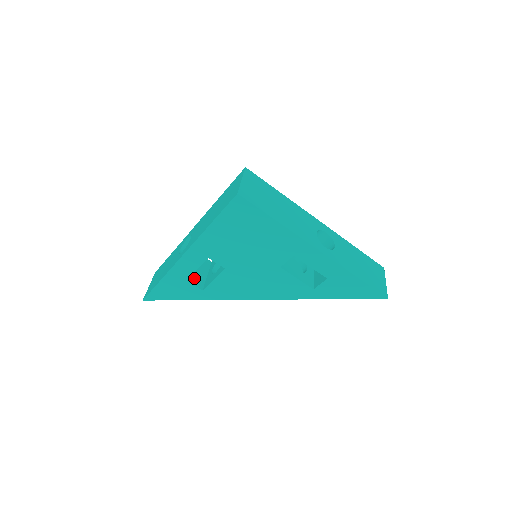
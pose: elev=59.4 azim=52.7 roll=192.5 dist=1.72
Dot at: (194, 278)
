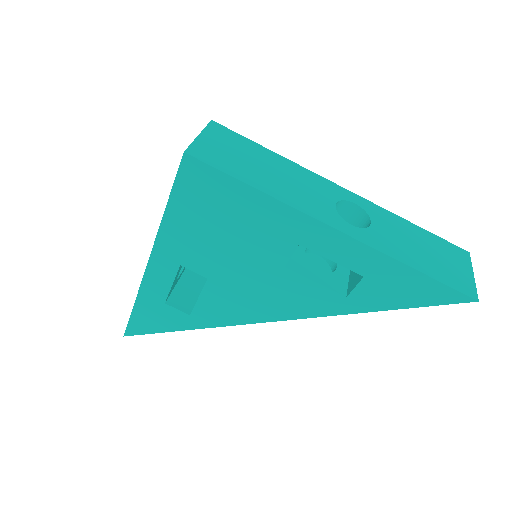
Dot at: (178, 299)
